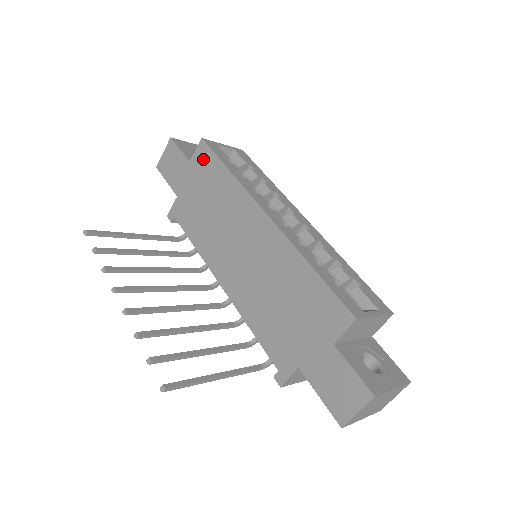
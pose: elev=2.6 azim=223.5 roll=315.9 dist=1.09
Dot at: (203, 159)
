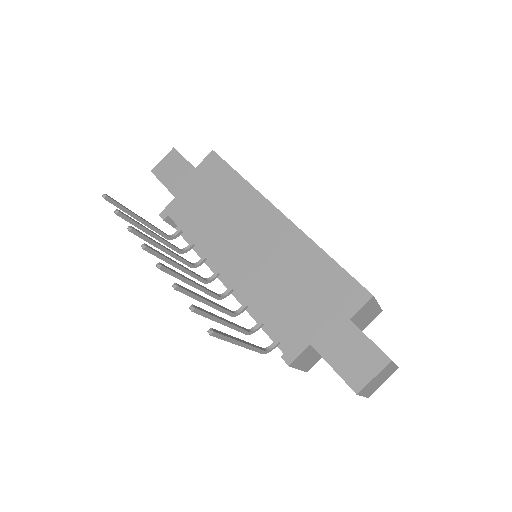
Dot at: (213, 167)
